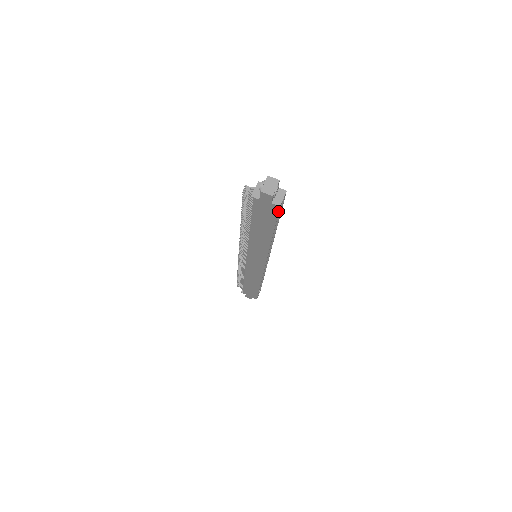
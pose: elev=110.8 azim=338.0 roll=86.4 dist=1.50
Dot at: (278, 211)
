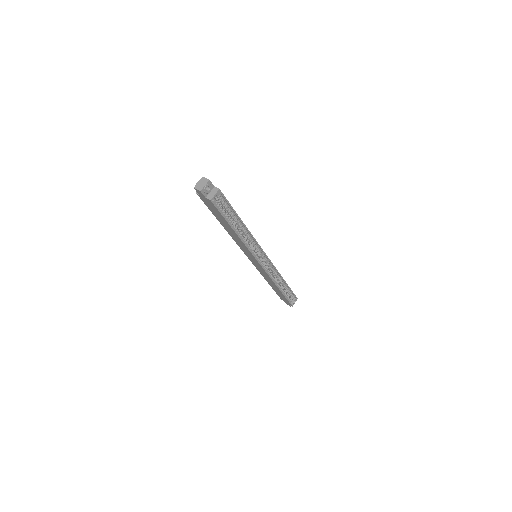
Dot at: (214, 205)
